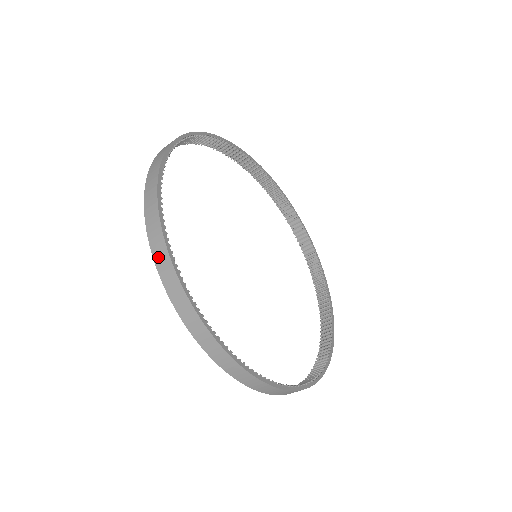
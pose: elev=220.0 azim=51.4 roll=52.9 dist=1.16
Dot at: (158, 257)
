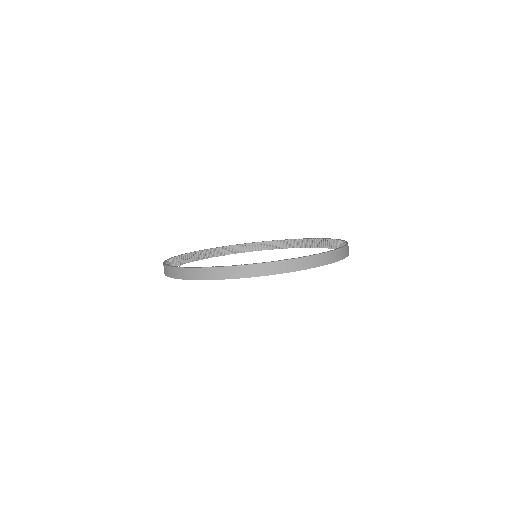
Dot at: (165, 272)
